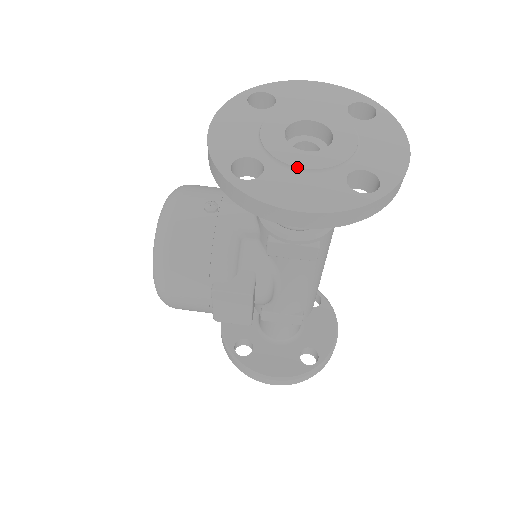
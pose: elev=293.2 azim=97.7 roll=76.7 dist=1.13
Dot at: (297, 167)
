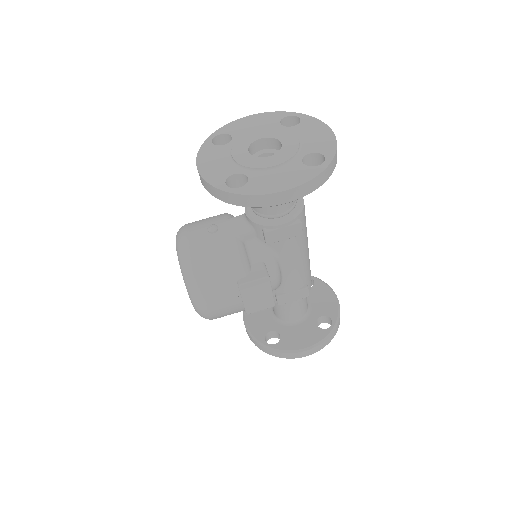
Dot at: (268, 167)
